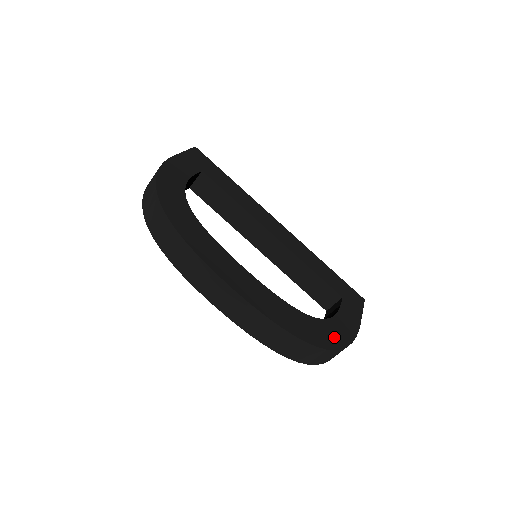
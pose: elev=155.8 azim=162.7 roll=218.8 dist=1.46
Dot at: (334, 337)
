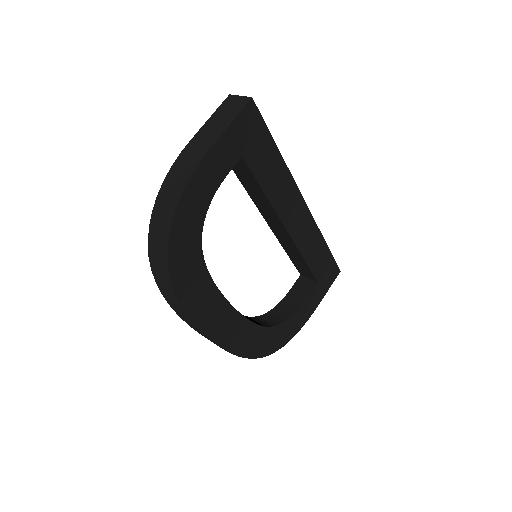
Dot at: (282, 338)
